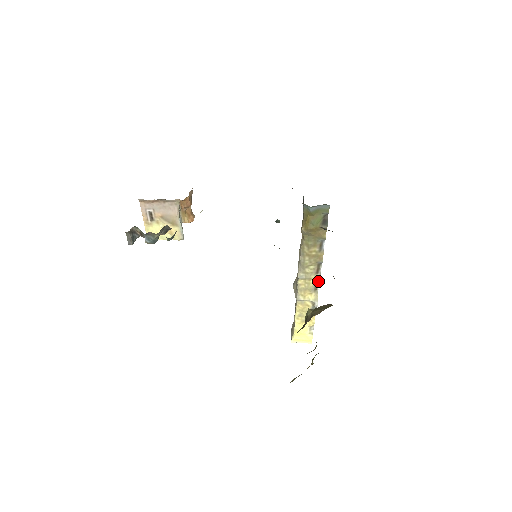
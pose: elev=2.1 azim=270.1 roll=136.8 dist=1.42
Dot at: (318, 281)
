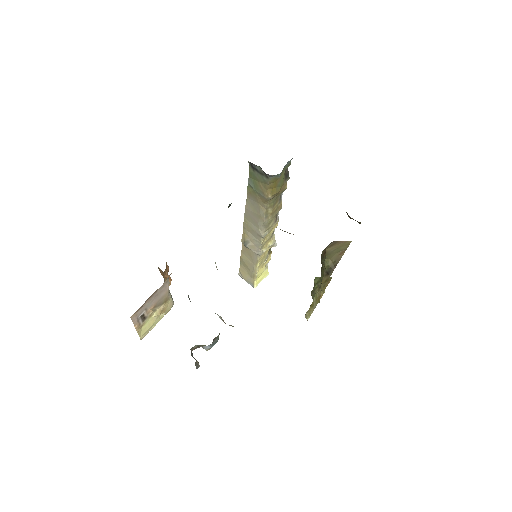
Dot at: (276, 226)
